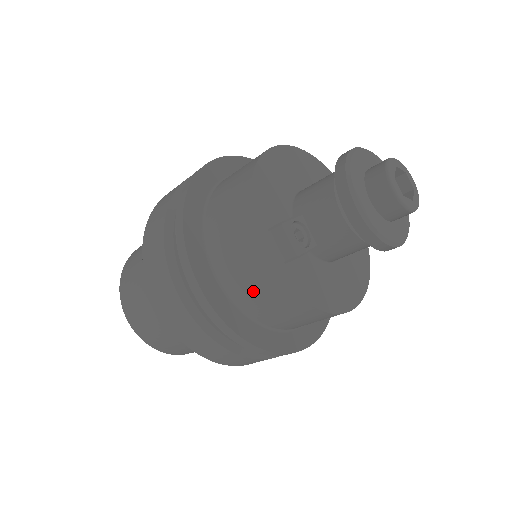
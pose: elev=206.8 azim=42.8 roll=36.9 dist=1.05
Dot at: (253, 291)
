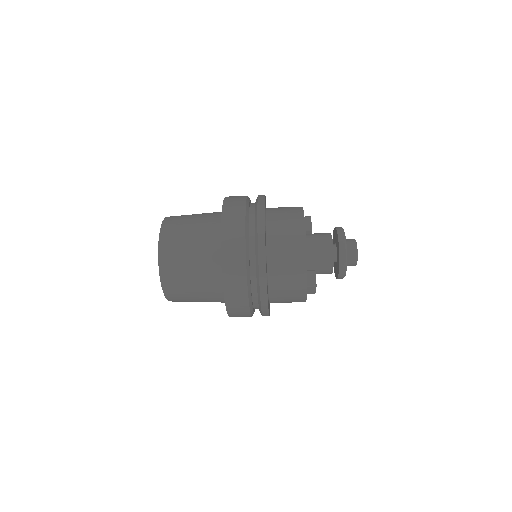
Dot at: (285, 302)
